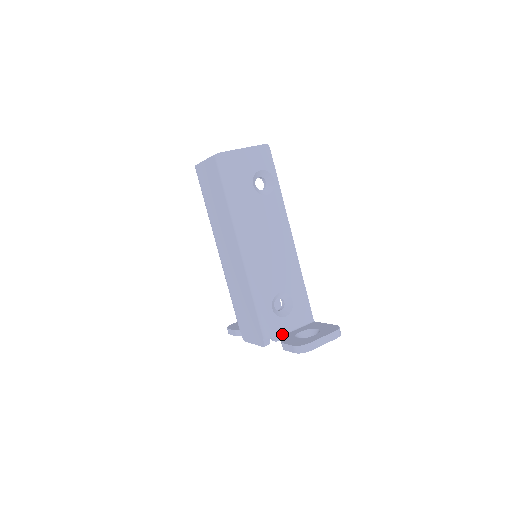
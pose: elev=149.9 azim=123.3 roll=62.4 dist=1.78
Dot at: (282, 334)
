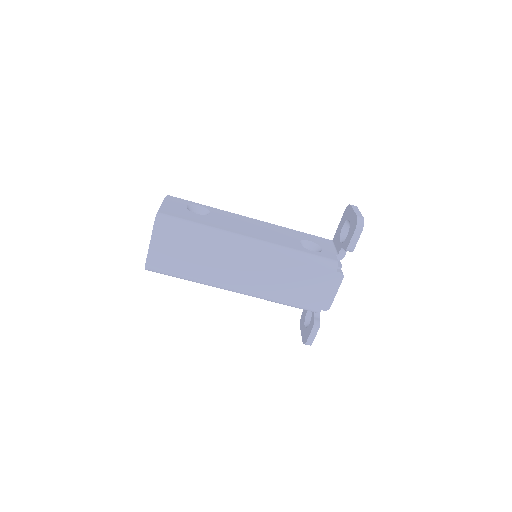
Dot at: occluded
